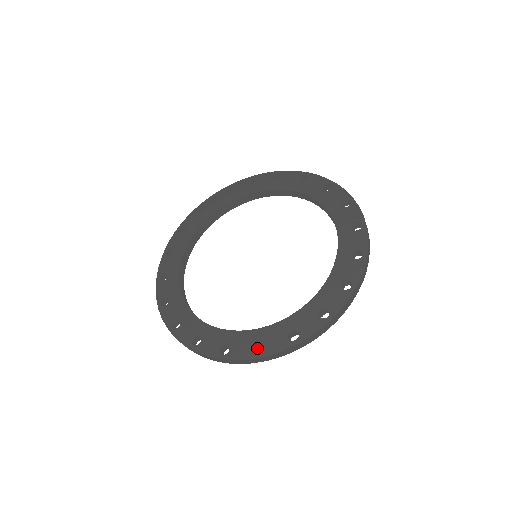
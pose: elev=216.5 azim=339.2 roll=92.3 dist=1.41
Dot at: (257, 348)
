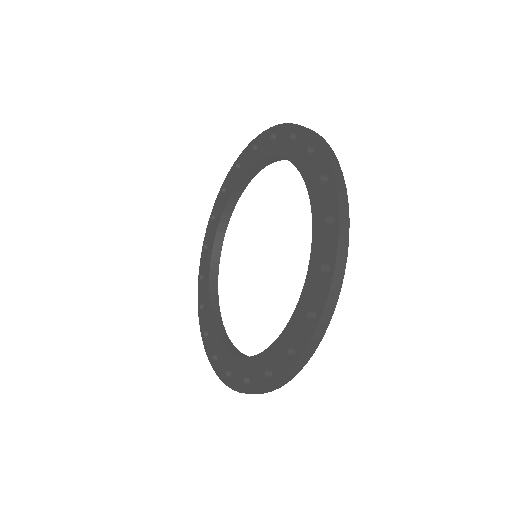
Dot at: occluded
